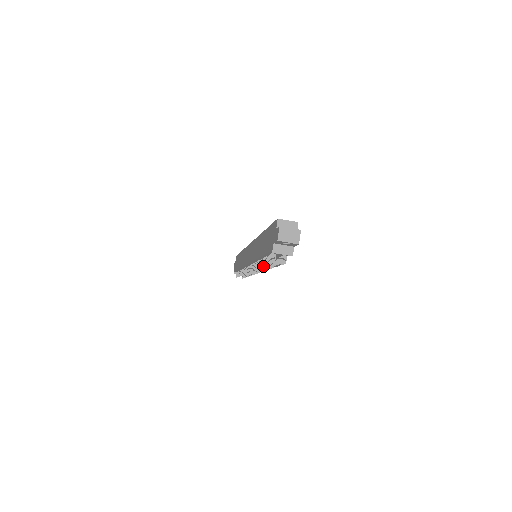
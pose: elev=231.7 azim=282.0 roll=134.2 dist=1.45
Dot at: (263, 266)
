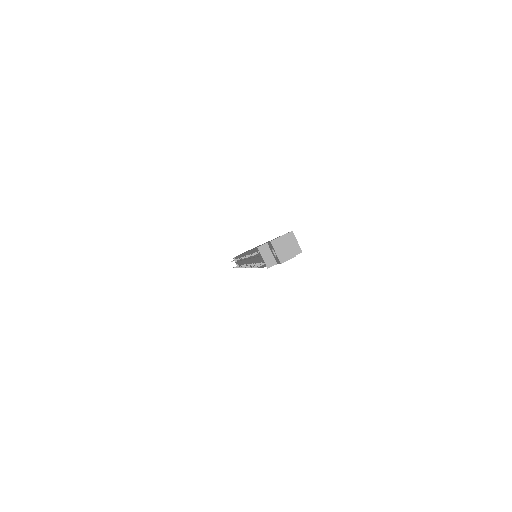
Dot at: (245, 257)
